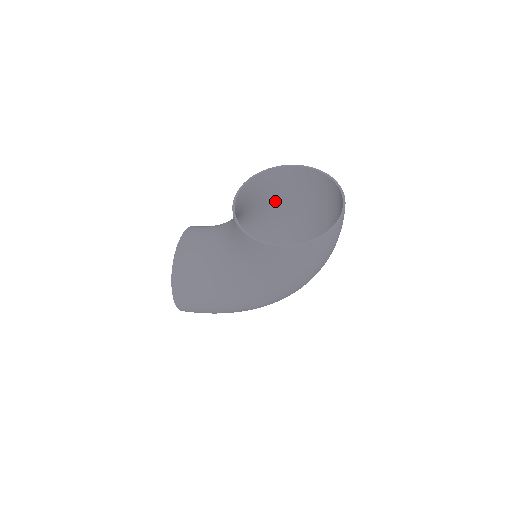
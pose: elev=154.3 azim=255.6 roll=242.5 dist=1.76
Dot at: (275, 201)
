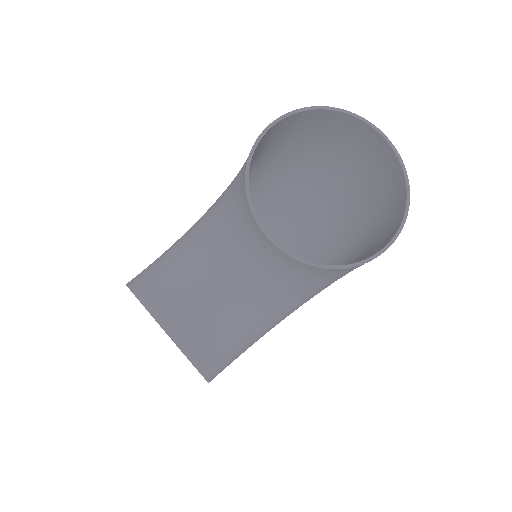
Dot at: occluded
